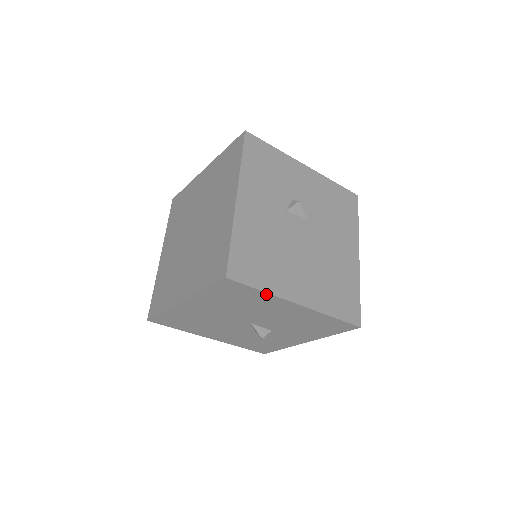
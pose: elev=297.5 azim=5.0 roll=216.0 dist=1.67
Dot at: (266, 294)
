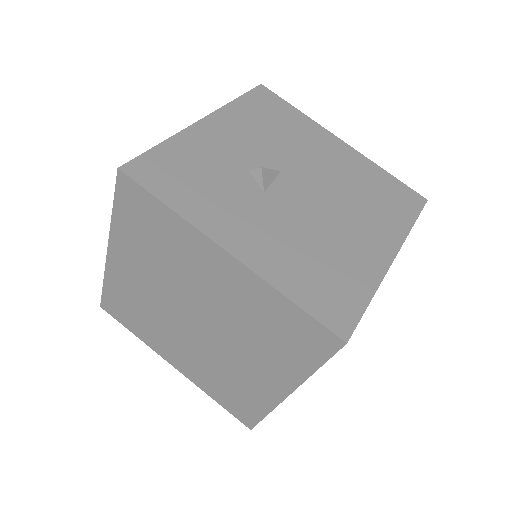
Dot at: (372, 295)
